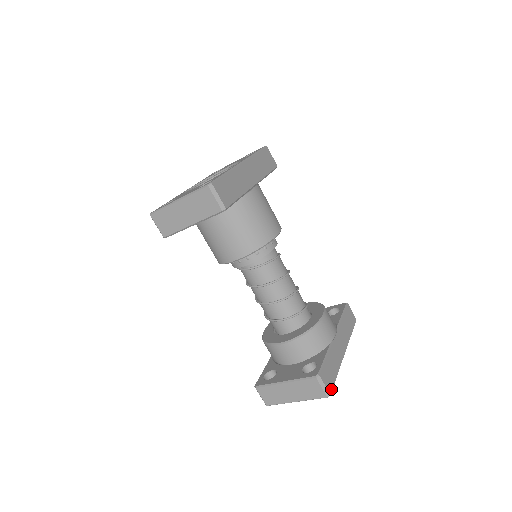
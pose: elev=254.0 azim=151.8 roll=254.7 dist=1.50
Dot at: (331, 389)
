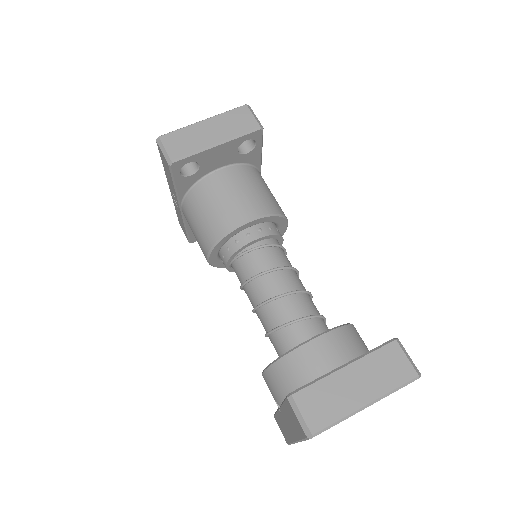
Dot at: occluded
